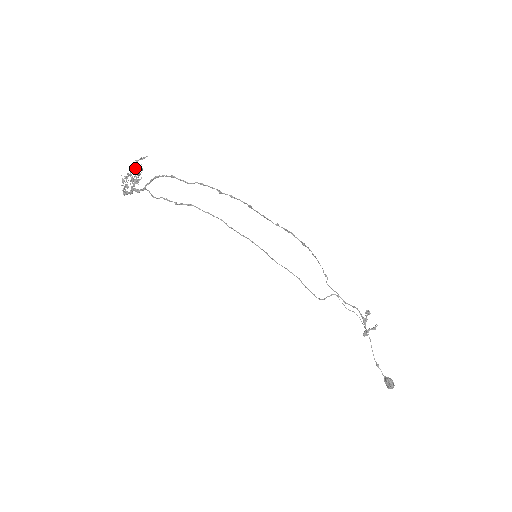
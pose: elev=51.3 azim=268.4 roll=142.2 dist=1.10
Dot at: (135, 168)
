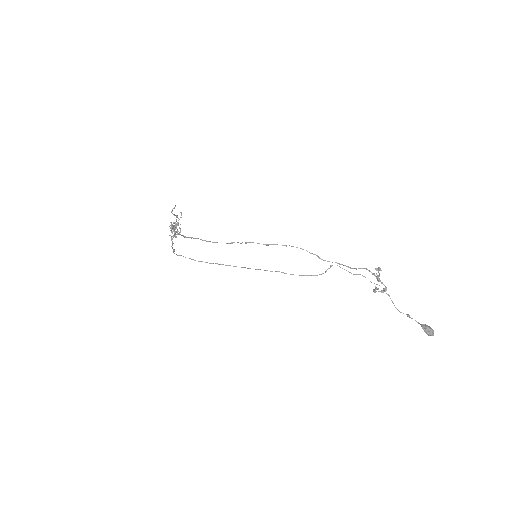
Dot at: (175, 215)
